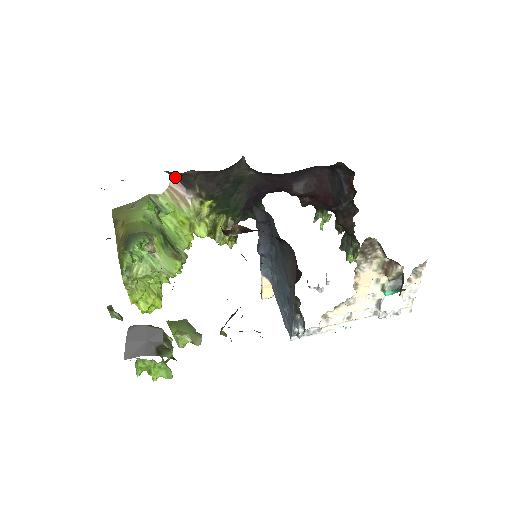
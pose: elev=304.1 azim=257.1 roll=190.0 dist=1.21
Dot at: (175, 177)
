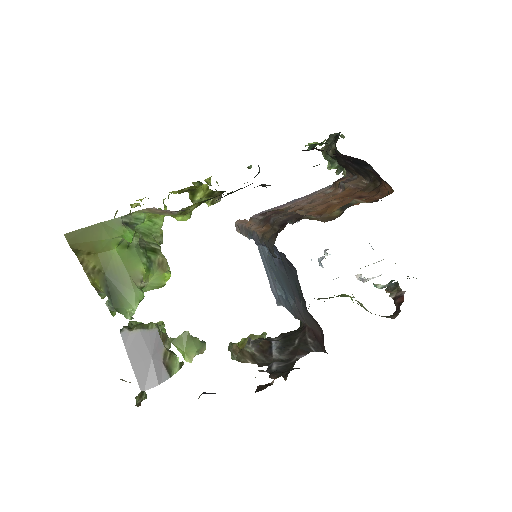
Dot at: occluded
